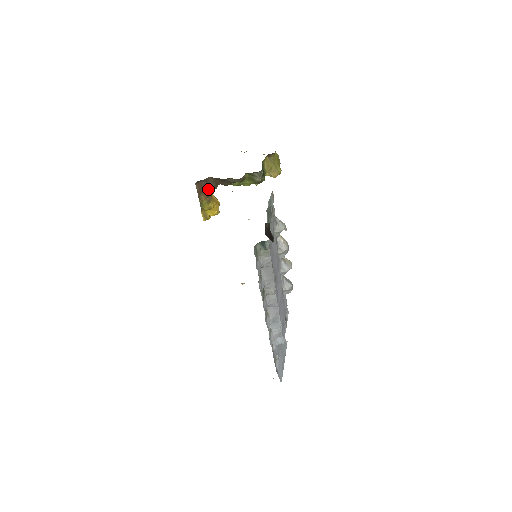
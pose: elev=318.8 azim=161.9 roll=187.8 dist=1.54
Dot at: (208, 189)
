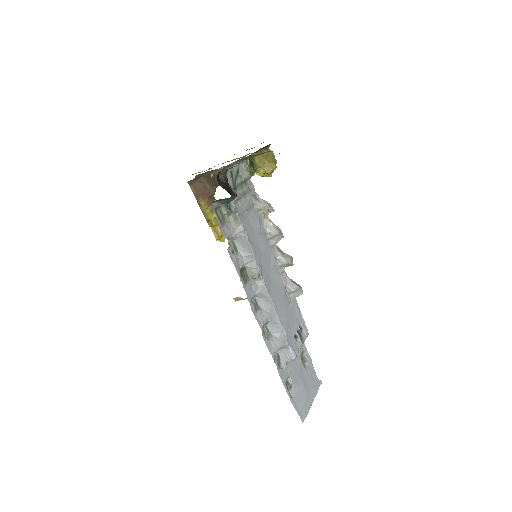
Dot at: (206, 193)
